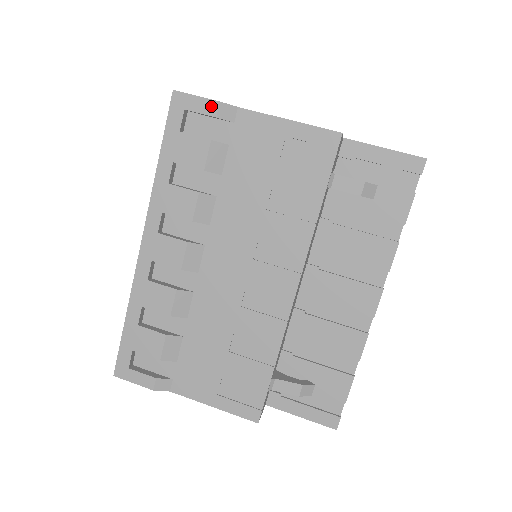
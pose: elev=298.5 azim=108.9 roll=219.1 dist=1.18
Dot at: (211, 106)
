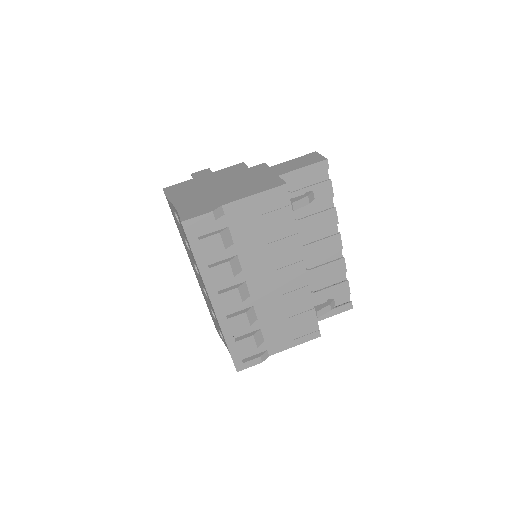
Dot at: (209, 216)
